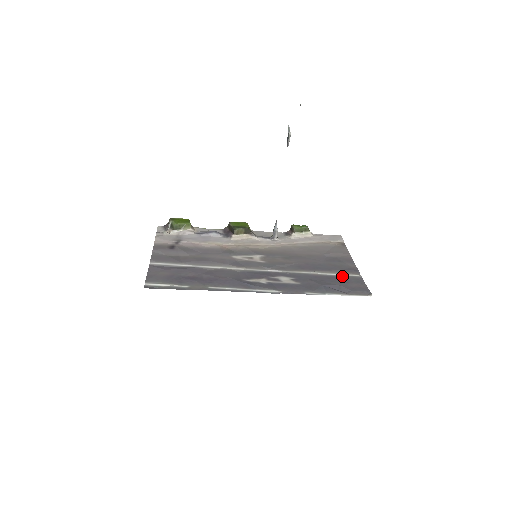
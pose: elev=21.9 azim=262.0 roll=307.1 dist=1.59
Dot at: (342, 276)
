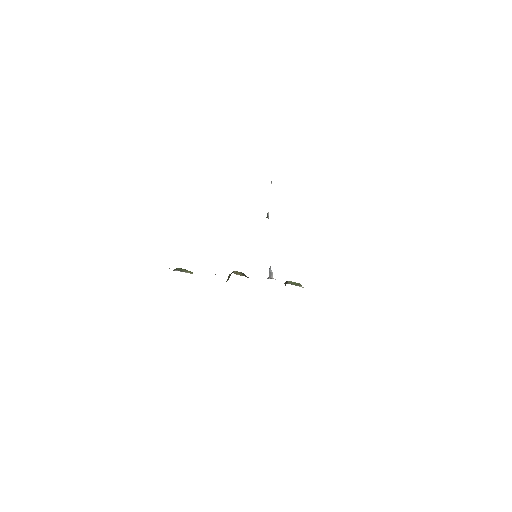
Dot at: occluded
